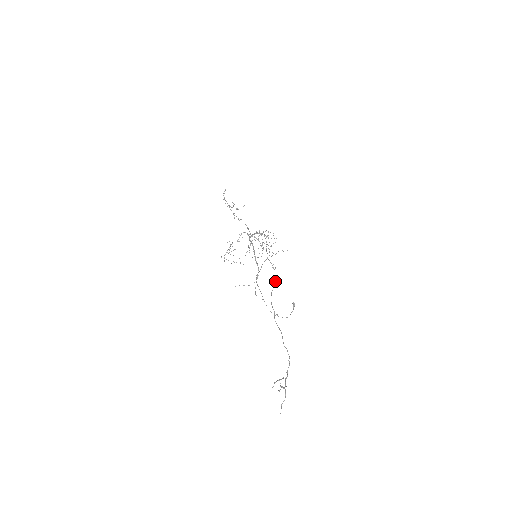
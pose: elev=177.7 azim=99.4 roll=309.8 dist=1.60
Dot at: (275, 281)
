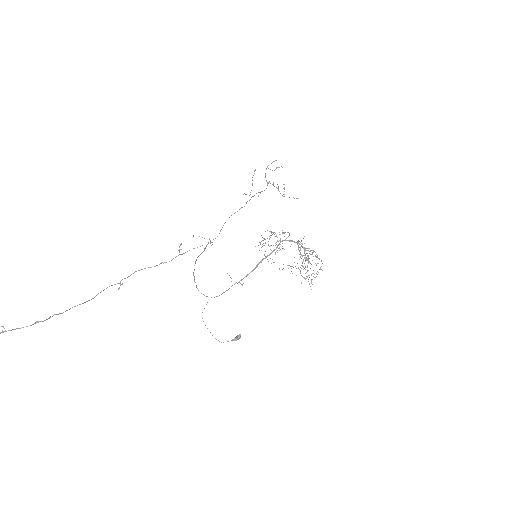
Dot at: occluded
